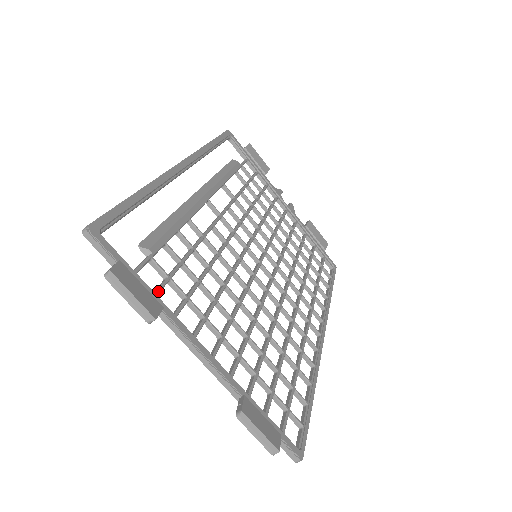
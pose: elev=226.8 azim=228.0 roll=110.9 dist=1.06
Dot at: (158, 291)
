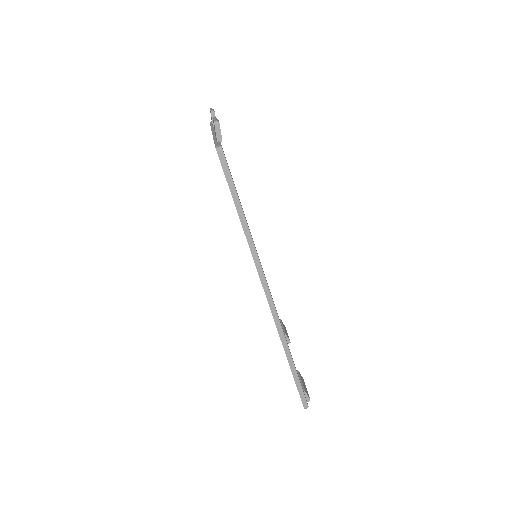
Dot at: occluded
